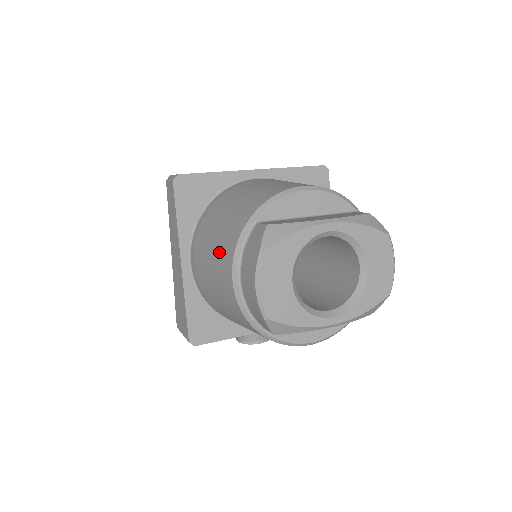
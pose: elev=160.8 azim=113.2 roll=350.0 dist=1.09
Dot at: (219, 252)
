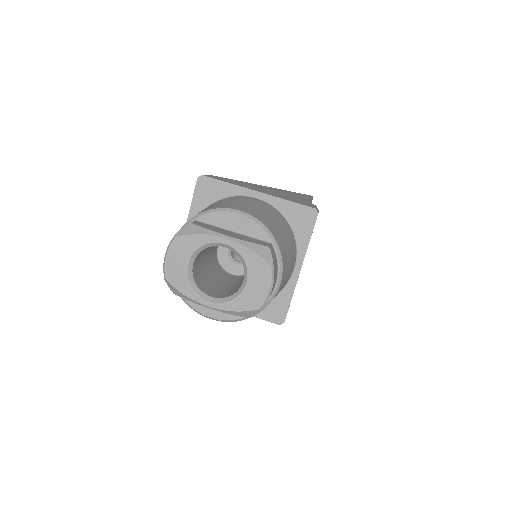
Dot at: occluded
